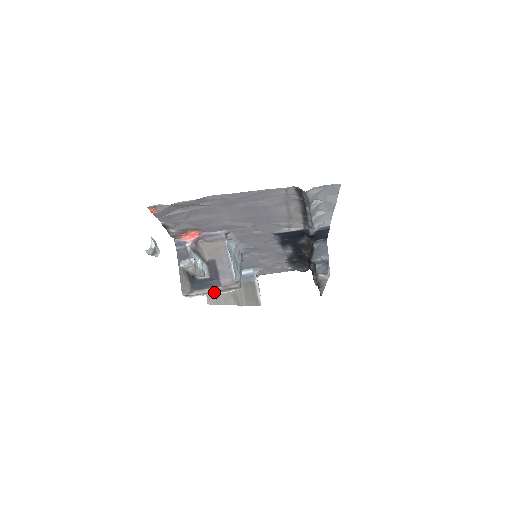
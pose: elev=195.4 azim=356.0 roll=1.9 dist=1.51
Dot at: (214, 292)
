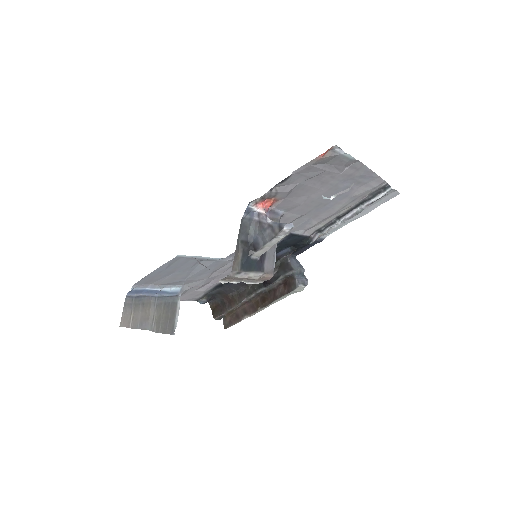
Dot at: (244, 281)
